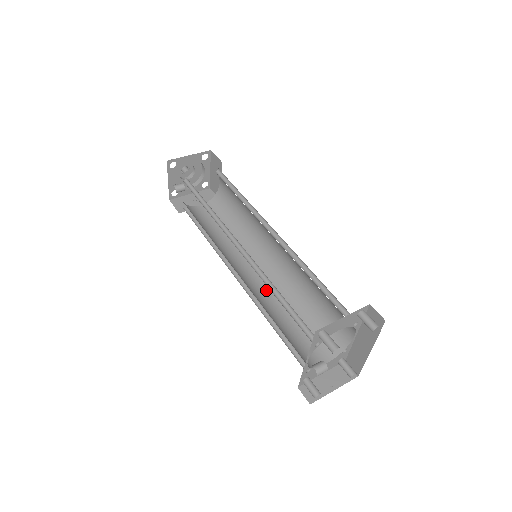
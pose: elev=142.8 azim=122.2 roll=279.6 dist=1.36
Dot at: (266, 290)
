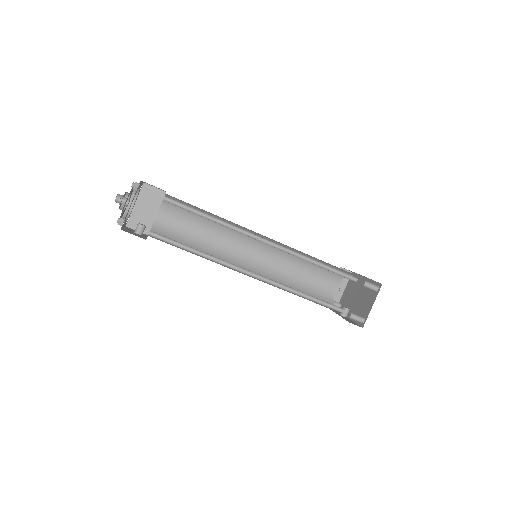
Dot at: (270, 262)
